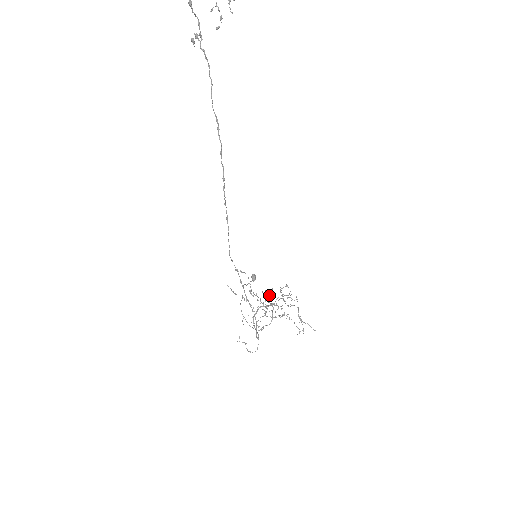
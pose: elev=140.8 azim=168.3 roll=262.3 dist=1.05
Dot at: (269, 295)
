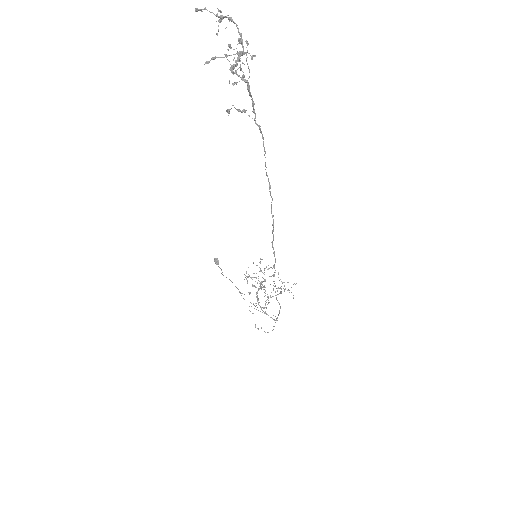
Dot at: occluded
